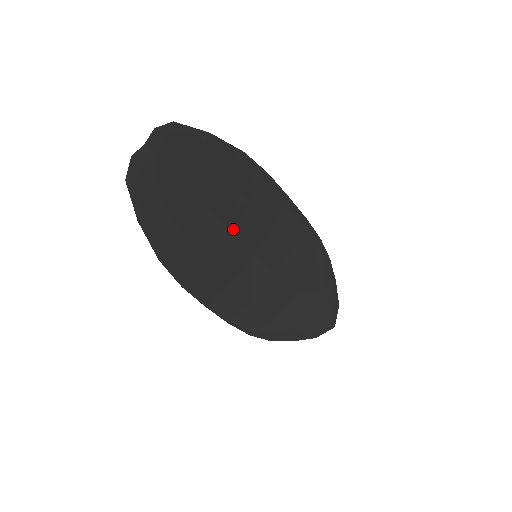
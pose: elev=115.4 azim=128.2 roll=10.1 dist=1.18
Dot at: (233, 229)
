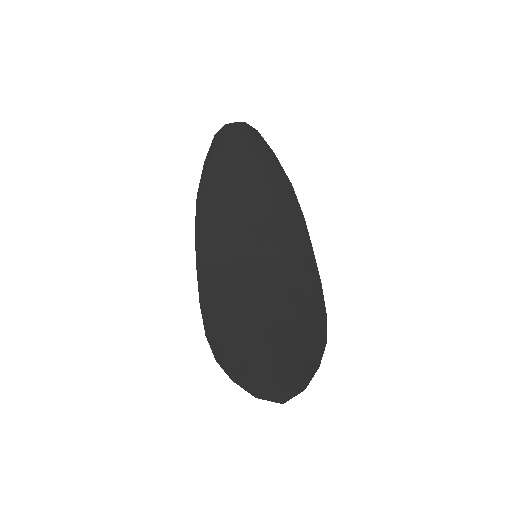
Dot at: (253, 220)
